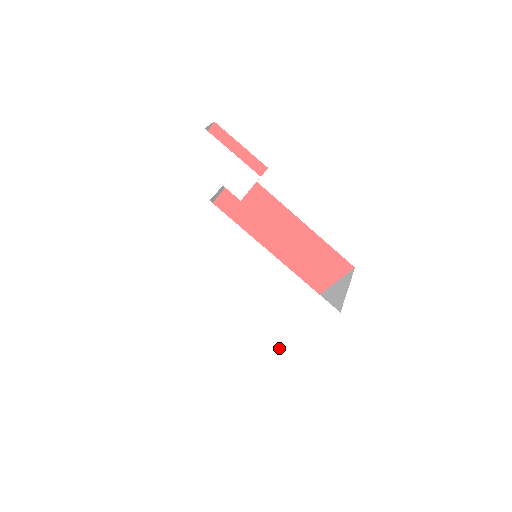
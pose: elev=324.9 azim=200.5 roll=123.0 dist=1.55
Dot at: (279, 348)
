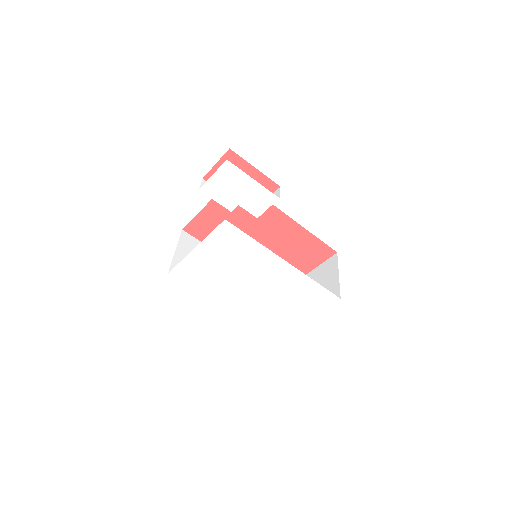
Dot at: (281, 331)
